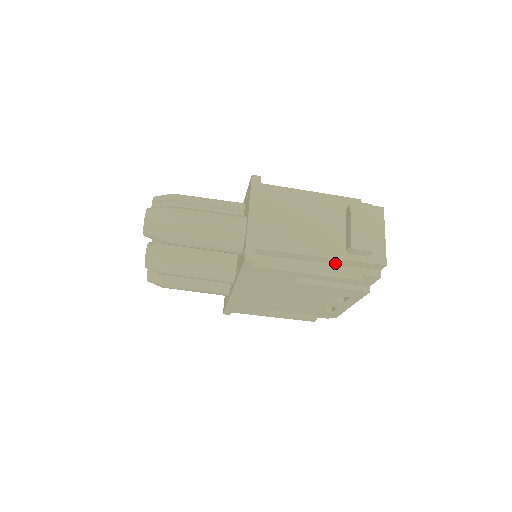
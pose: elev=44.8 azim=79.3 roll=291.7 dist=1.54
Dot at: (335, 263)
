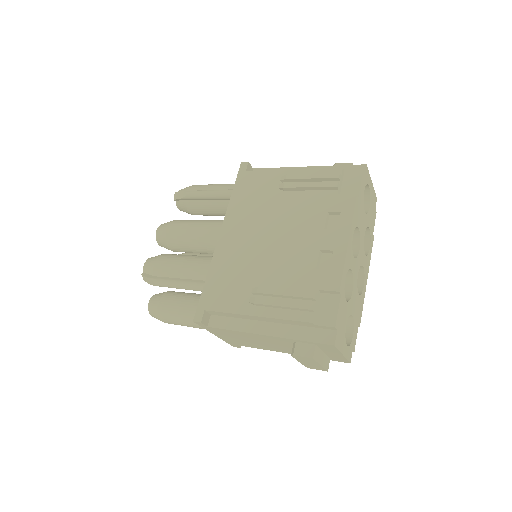
Dot at: occluded
